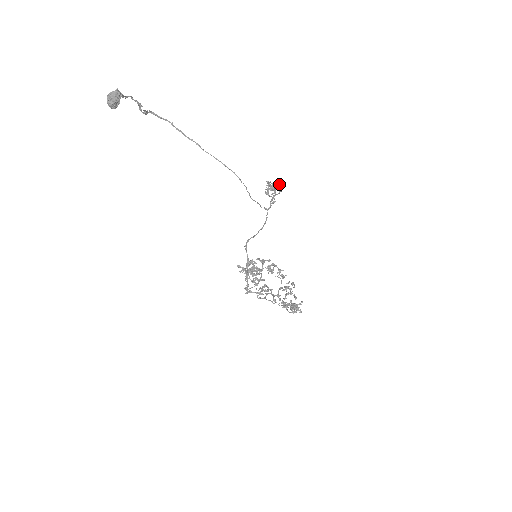
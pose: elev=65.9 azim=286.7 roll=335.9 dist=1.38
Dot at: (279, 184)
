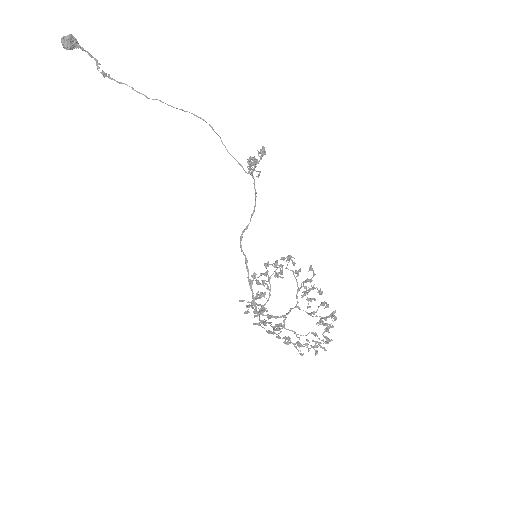
Dot at: occluded
